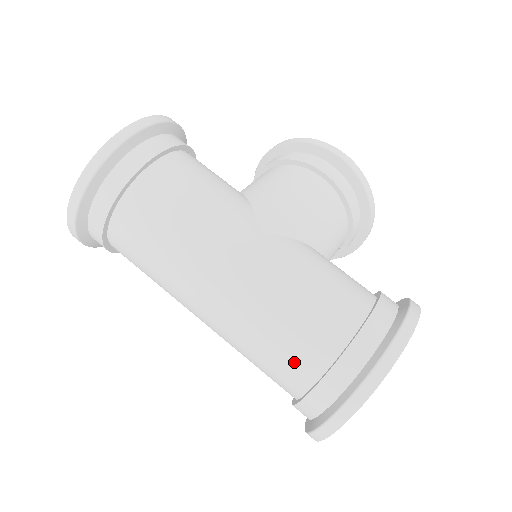
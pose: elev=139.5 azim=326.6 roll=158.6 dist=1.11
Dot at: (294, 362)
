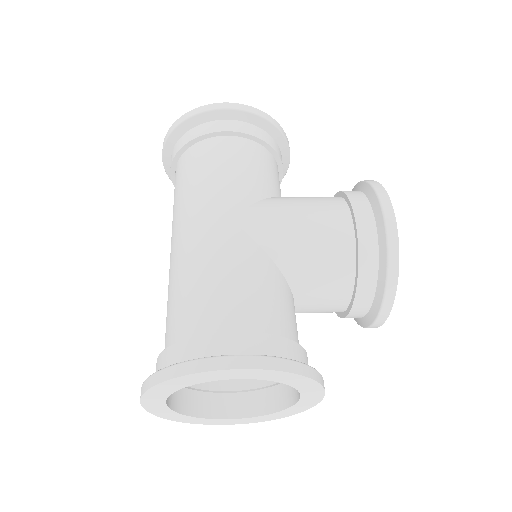
Dot at: (168, 329)
